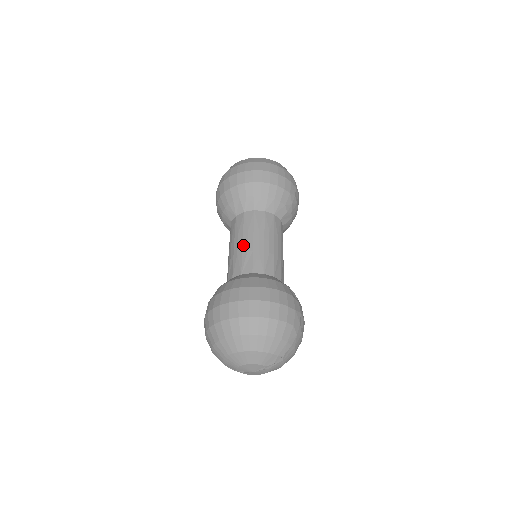
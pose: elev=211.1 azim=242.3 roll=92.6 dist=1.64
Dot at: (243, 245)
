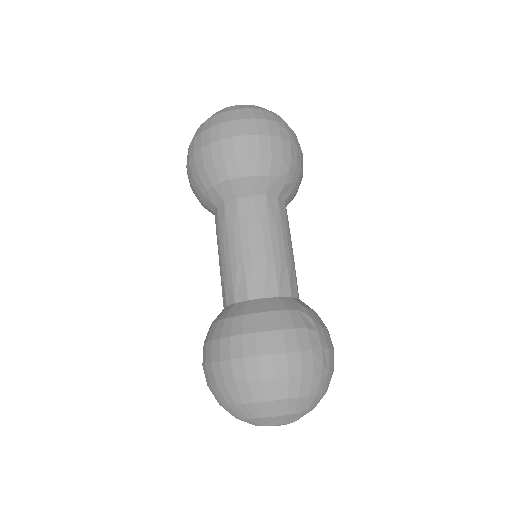
Dot at: (230, 257)
